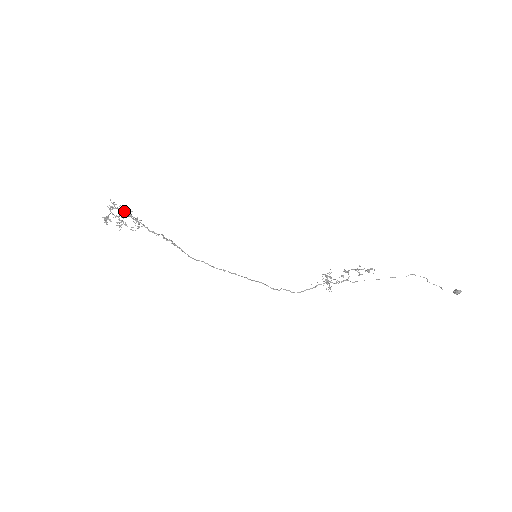
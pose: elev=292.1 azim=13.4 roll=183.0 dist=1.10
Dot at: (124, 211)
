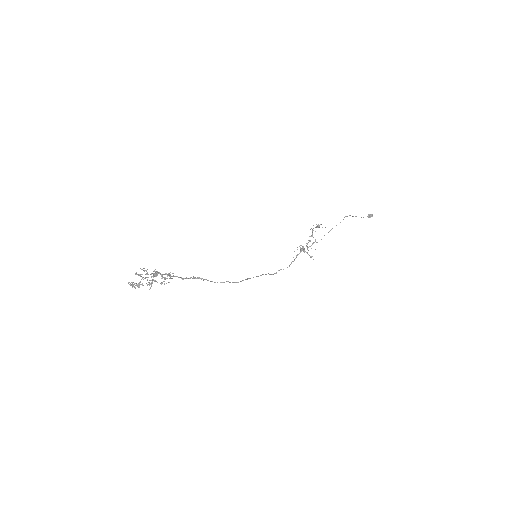
Dot at: (160, 273)
